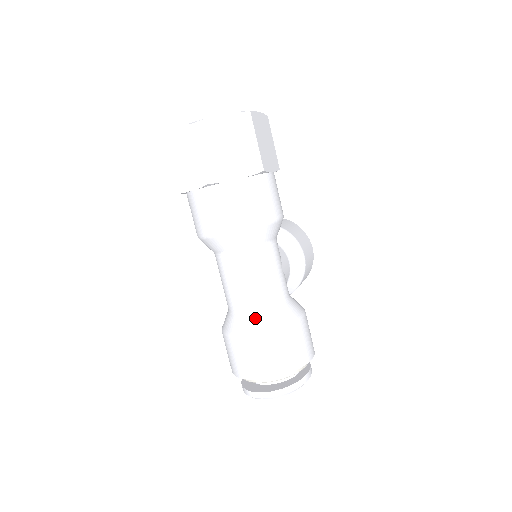
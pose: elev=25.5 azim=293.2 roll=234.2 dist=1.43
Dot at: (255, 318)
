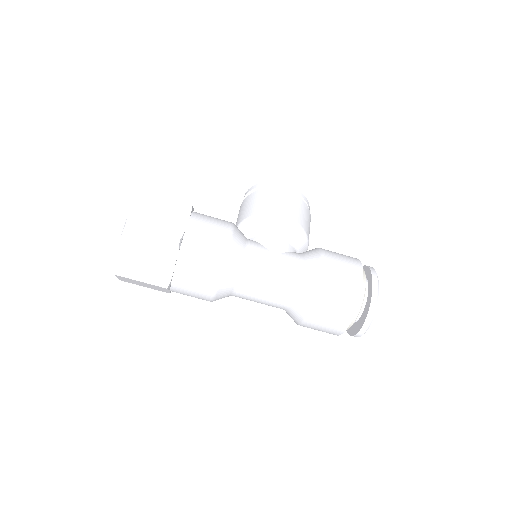
Dot at: (296, 306)
